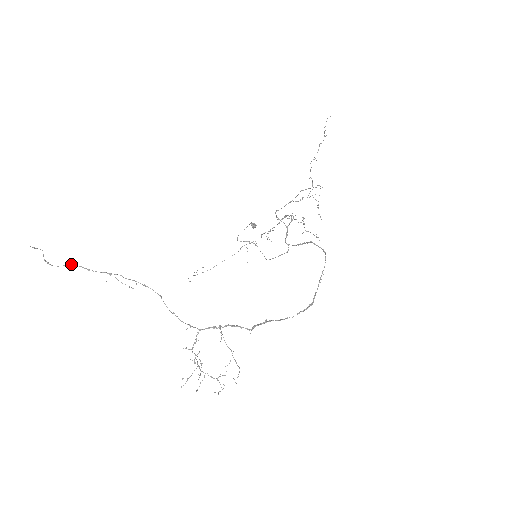
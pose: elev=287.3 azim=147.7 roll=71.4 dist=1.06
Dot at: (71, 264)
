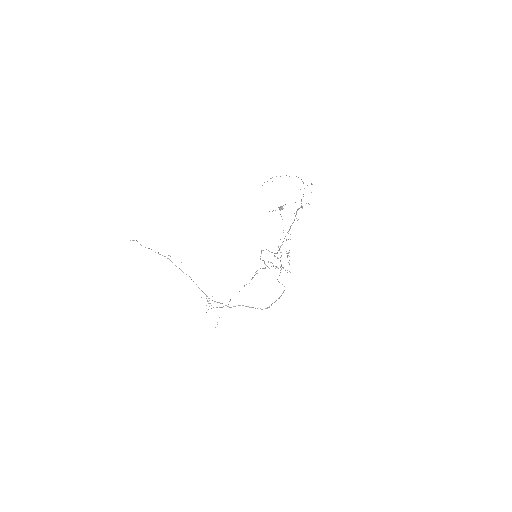
Dot at: occluded
